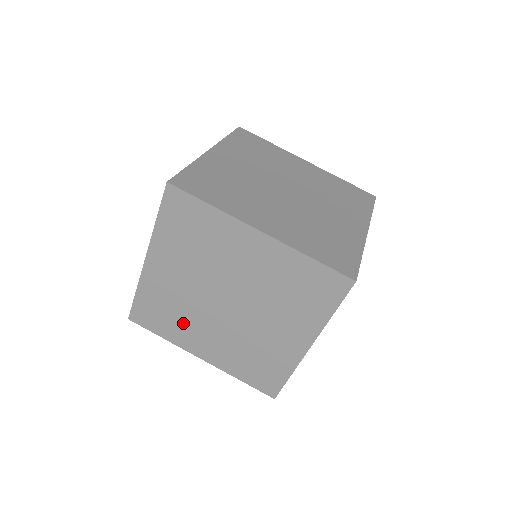
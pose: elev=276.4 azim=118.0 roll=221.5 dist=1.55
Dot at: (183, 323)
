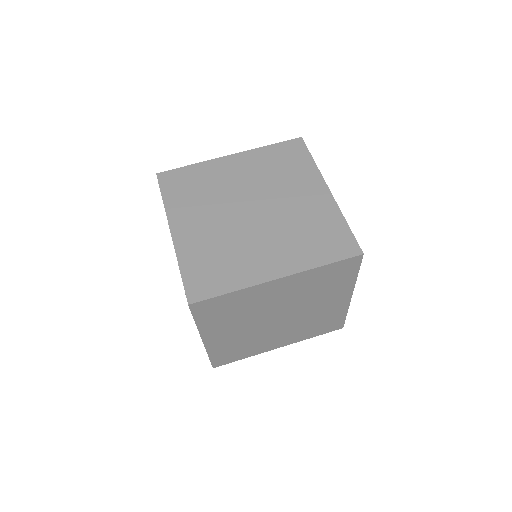
Dot at: (254, 345)
